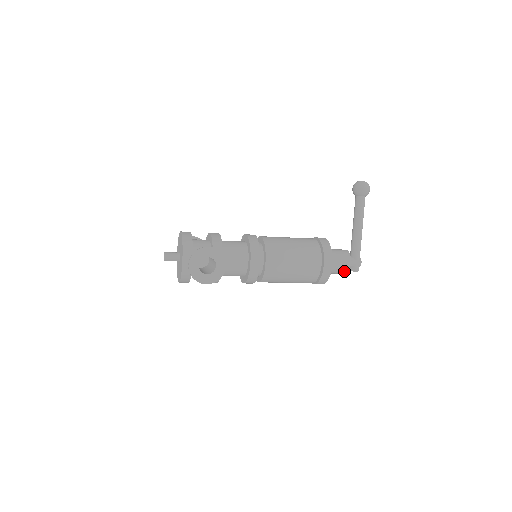
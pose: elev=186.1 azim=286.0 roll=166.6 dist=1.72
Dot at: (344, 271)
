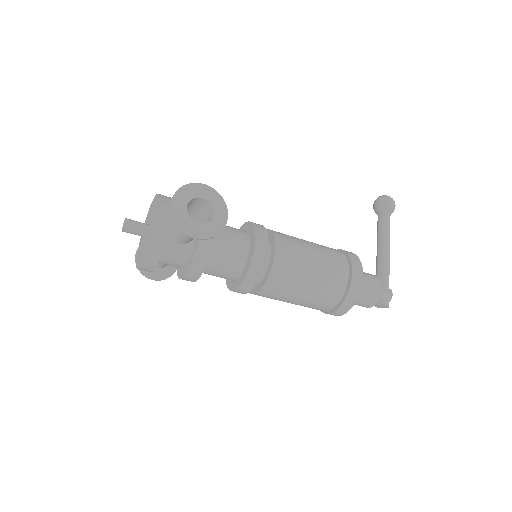
Dot at: (373, 299)
